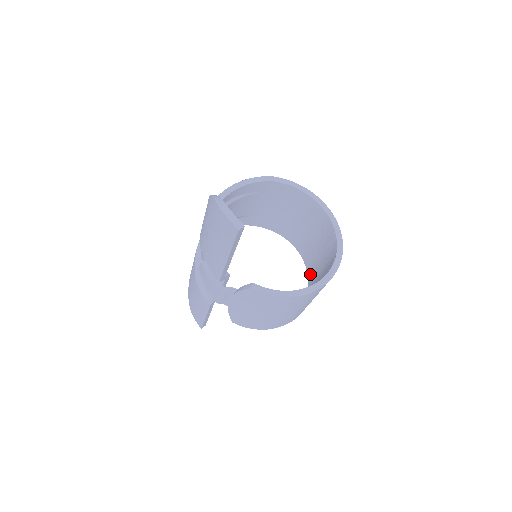
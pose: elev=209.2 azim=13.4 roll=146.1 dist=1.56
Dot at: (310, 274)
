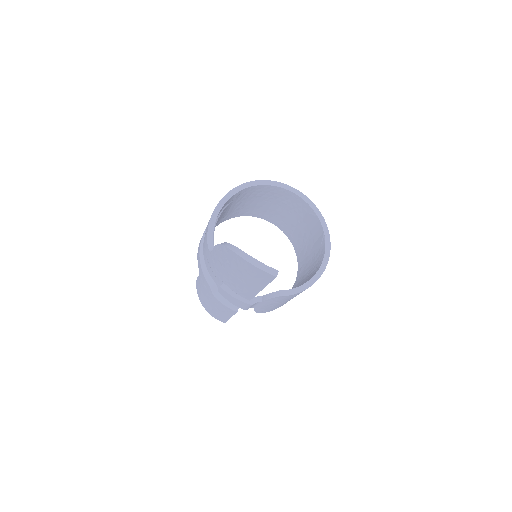
Dot at: (294, 241)
